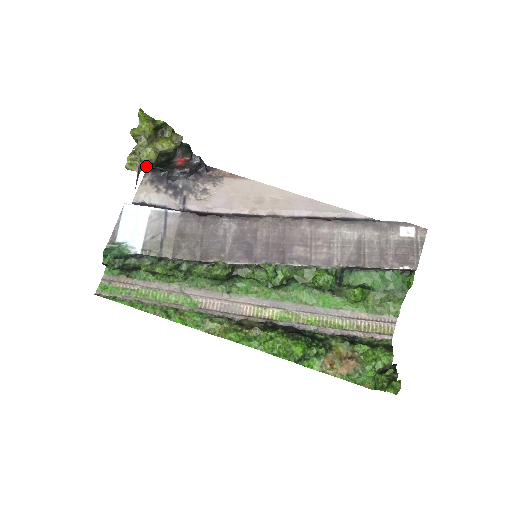
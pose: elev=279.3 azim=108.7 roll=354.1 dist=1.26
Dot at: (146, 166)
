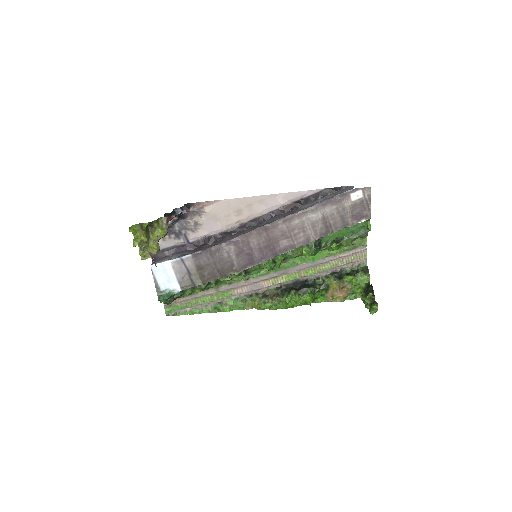
Dot at: occluded
